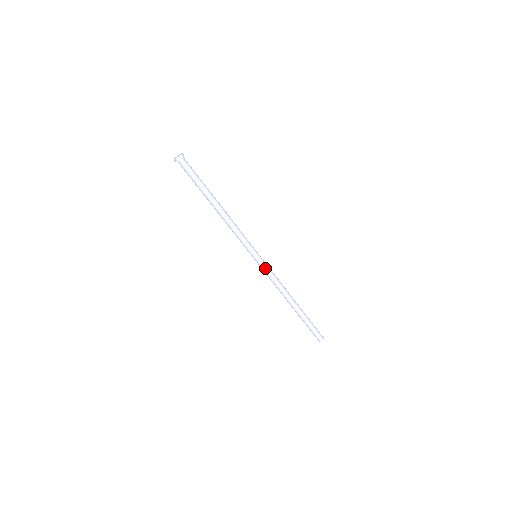
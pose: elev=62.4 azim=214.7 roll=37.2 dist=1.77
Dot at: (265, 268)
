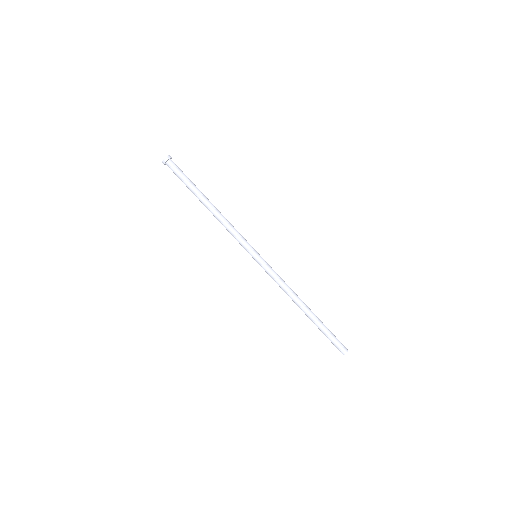
Dot at: (269, 266)
